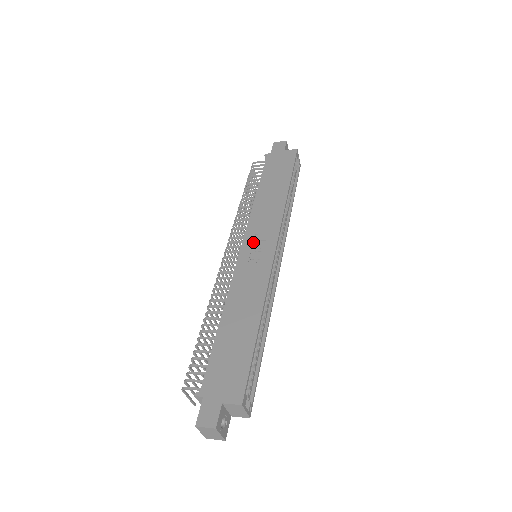
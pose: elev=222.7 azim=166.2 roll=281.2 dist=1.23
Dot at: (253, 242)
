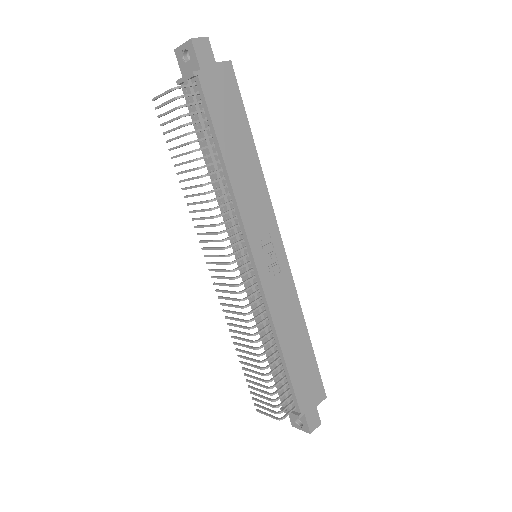
Dot at: (261, 248)
